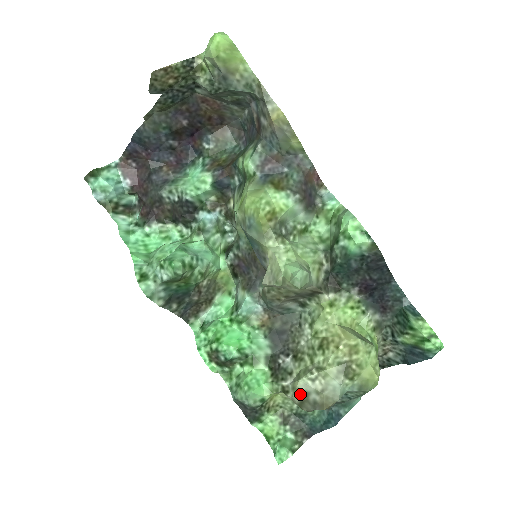
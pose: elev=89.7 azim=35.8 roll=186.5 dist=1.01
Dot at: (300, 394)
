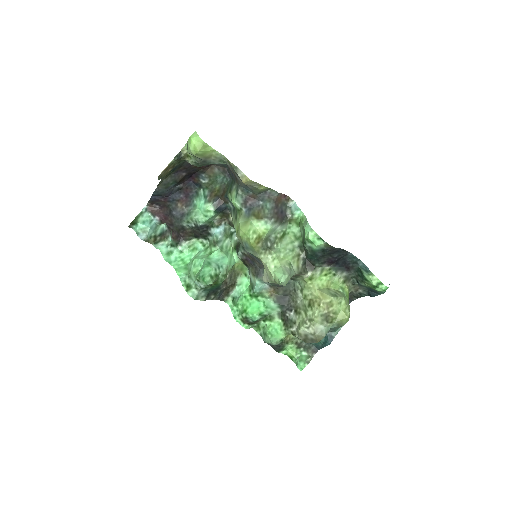
Dot at: (302, 336)
